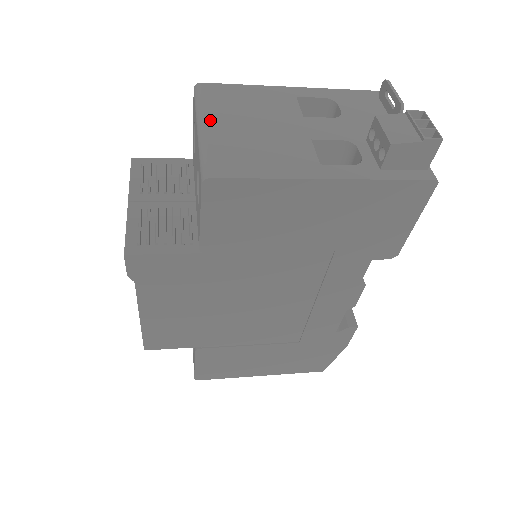
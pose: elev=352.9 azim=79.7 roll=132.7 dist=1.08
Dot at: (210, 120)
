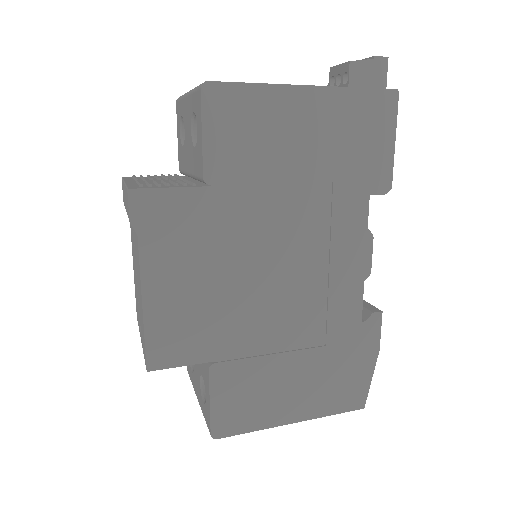
Dot at: occluded
